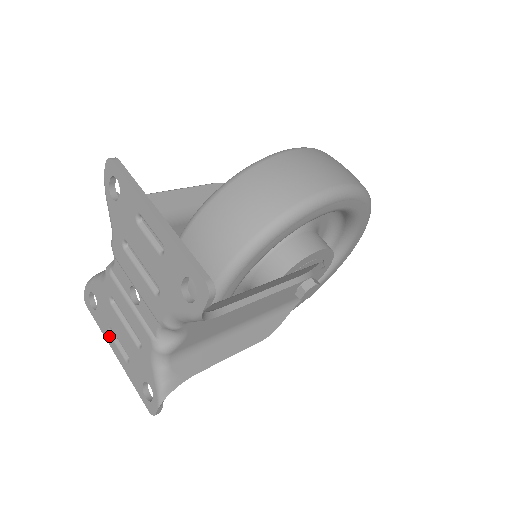
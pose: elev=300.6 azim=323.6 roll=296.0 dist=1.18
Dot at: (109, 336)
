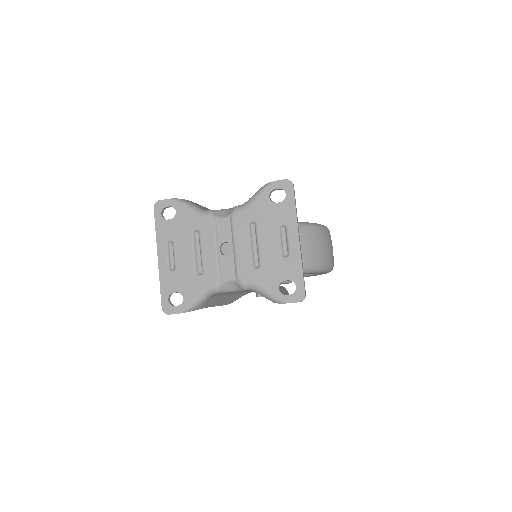
Dot at: (164, 243)
